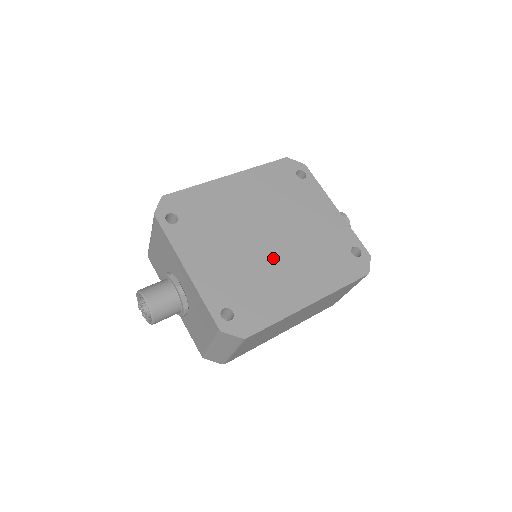
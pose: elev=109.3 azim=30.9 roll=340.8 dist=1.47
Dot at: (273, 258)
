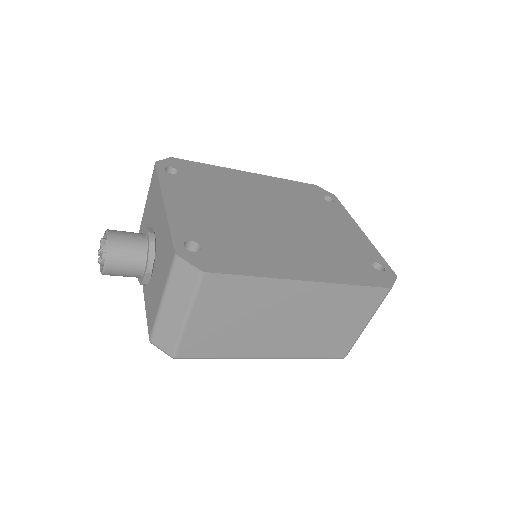
Dot at: (271, 232)
